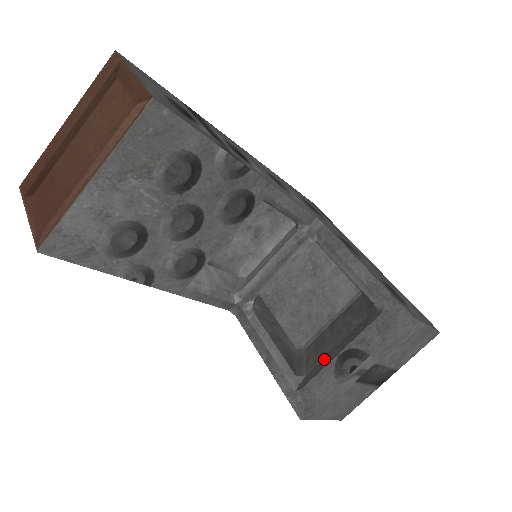
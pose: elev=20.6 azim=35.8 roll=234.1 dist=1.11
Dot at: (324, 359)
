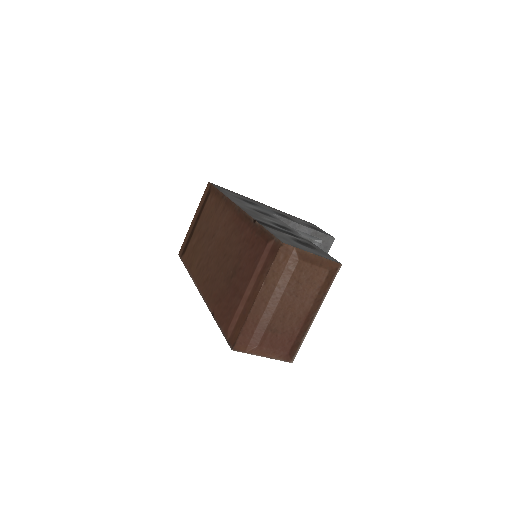
Dot at: occluded
